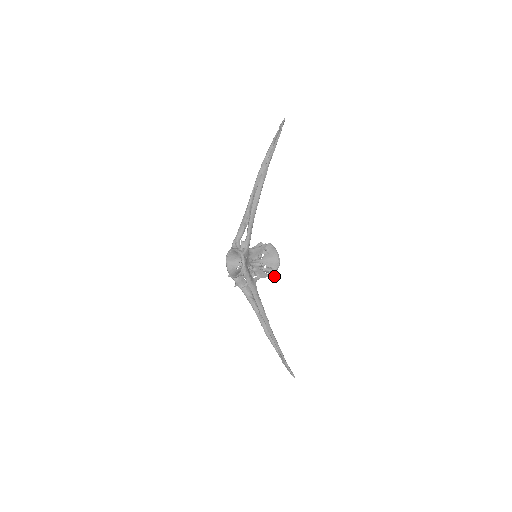
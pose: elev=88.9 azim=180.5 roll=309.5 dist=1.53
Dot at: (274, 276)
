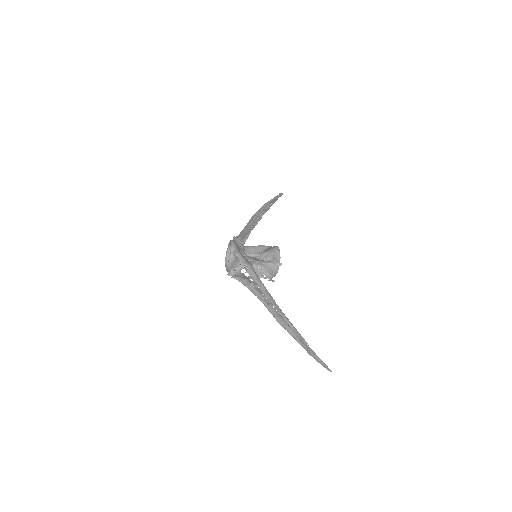
Dot at: (275, 263)
